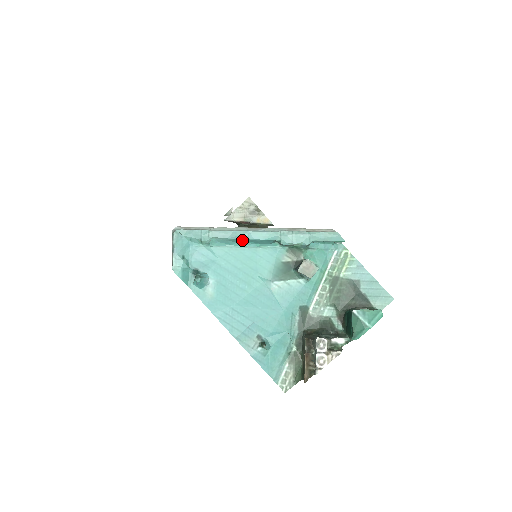
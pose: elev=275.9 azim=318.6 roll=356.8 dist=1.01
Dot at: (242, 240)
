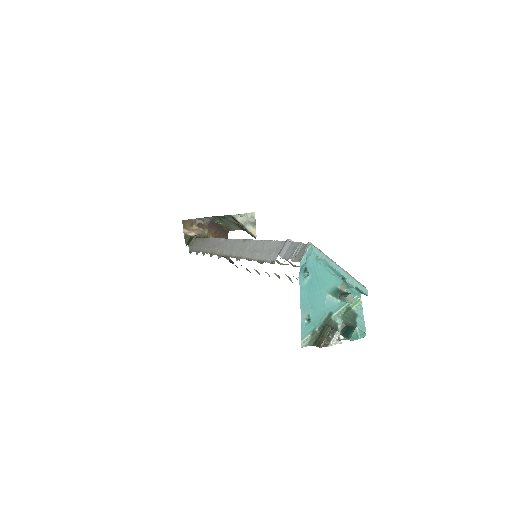
Dot at: (332, 268)
